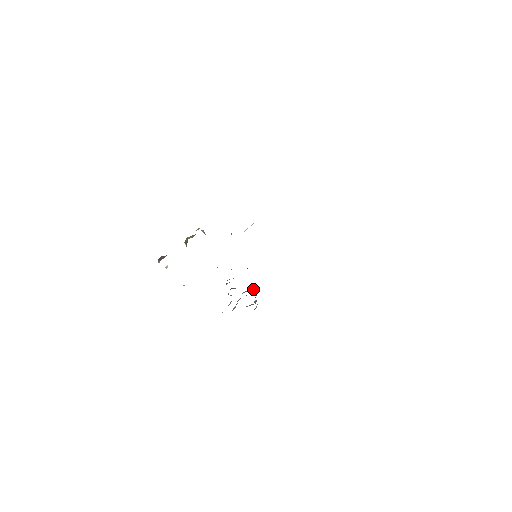
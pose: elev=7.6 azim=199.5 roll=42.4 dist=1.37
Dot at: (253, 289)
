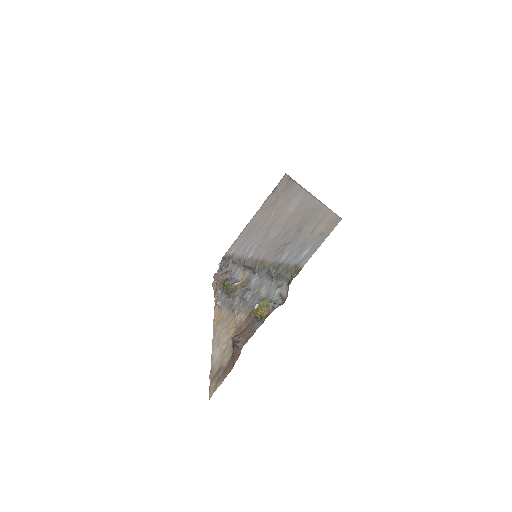
Dot at: (230, 265)
